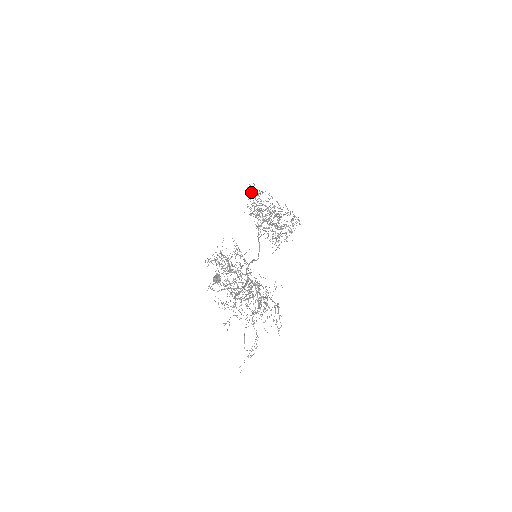
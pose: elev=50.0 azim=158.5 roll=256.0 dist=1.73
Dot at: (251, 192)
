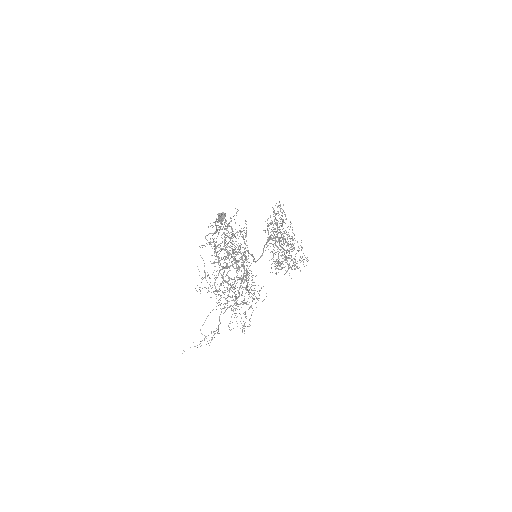
Dot at: (278, 206)
